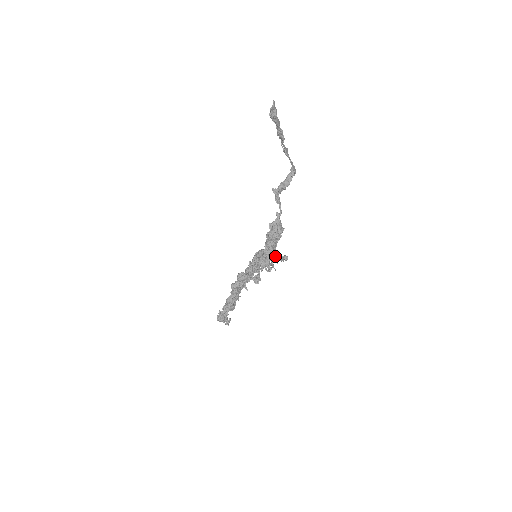
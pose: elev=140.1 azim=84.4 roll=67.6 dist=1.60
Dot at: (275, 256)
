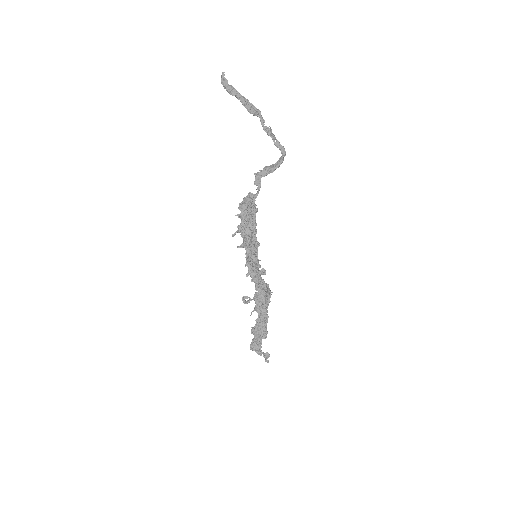
Dot at: (247, 243)
